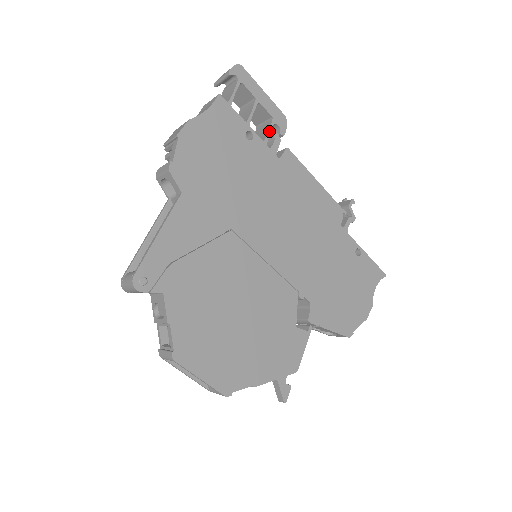
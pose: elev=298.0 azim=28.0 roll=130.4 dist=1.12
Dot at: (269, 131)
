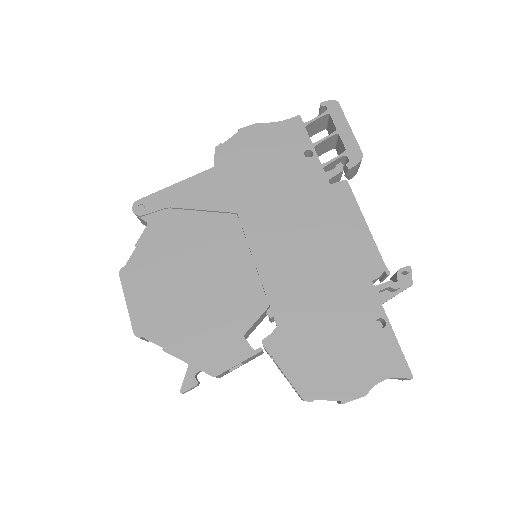
Dot at: (334, 159)
